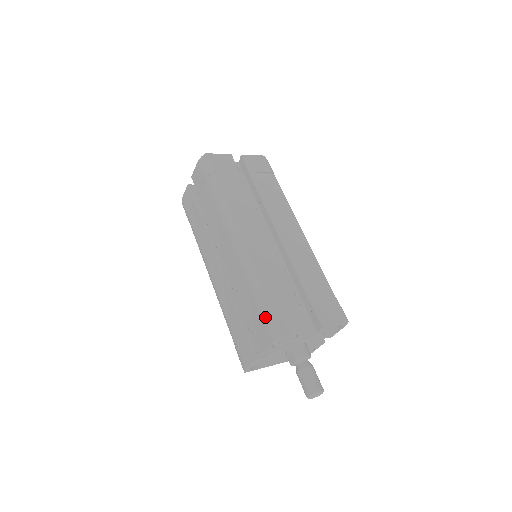
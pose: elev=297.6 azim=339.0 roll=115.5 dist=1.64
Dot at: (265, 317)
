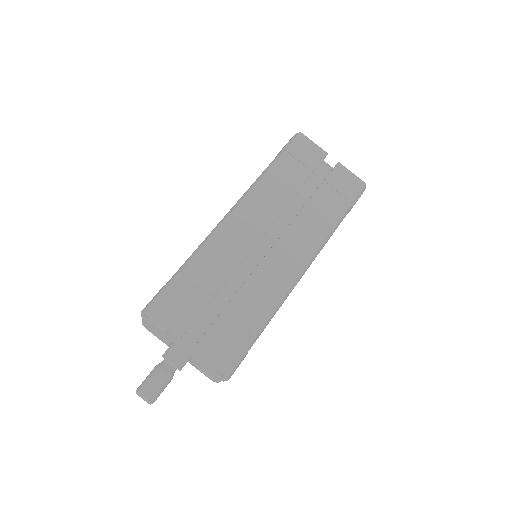
Dot at: (162, 288)
